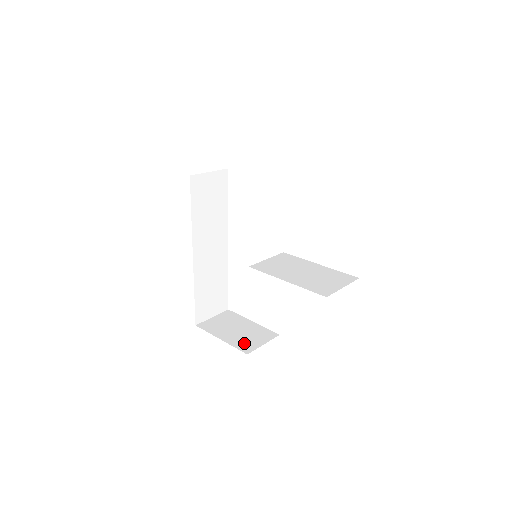
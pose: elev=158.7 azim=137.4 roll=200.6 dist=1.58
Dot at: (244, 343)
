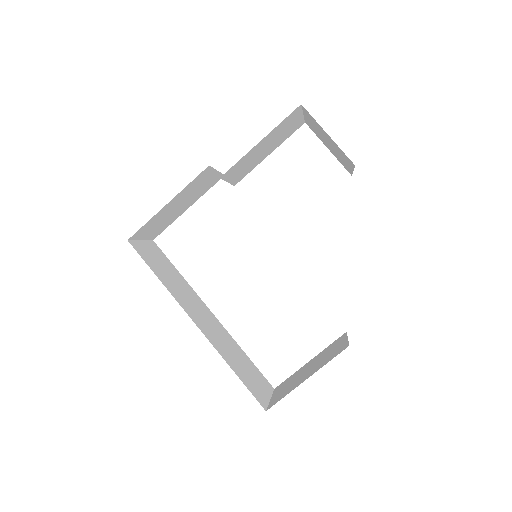
Dot at: (331, 355)
